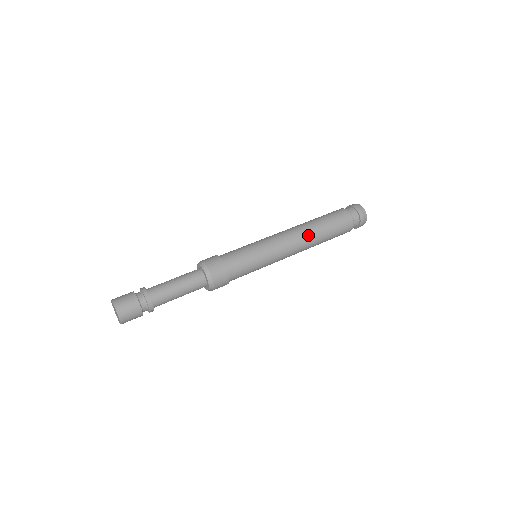
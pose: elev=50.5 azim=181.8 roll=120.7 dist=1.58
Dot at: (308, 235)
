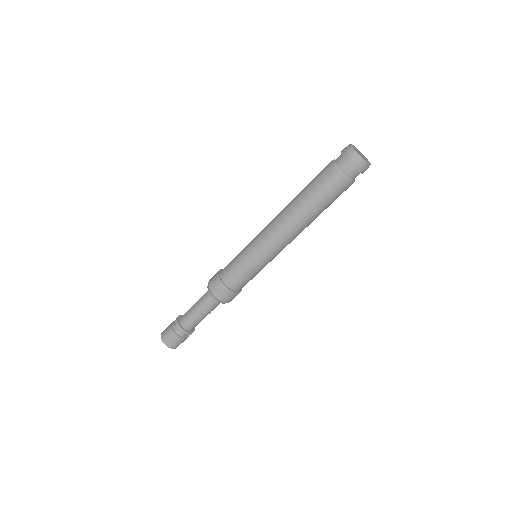
Dot at: (287, 211)
